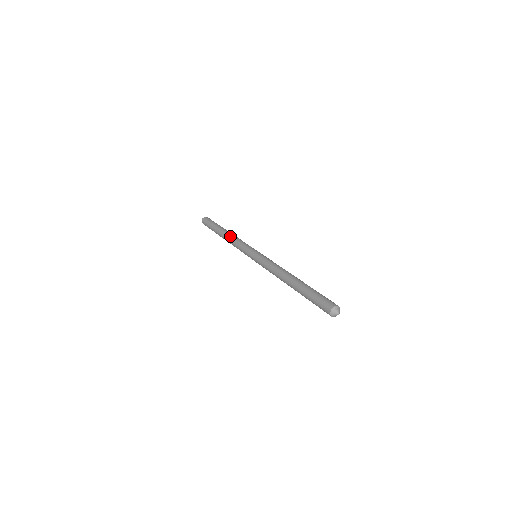
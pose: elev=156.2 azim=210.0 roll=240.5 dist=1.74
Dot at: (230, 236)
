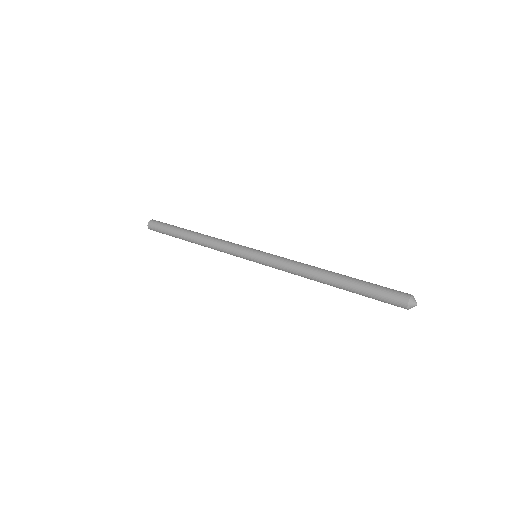
Dot at: (204, 244)
